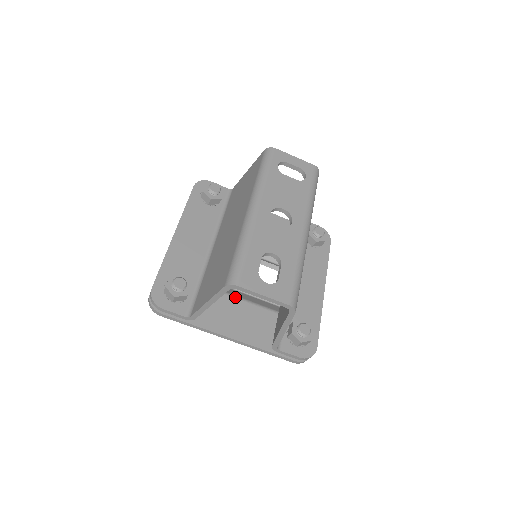
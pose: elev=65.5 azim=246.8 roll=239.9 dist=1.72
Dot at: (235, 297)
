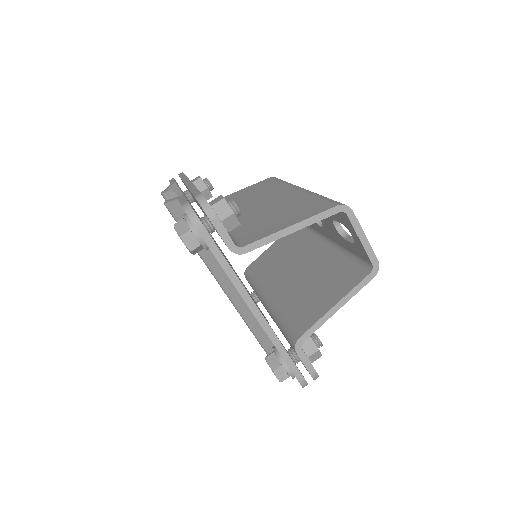
Dot at: occluded
